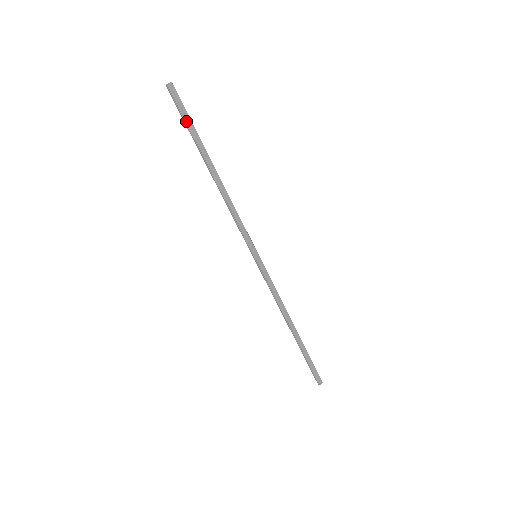
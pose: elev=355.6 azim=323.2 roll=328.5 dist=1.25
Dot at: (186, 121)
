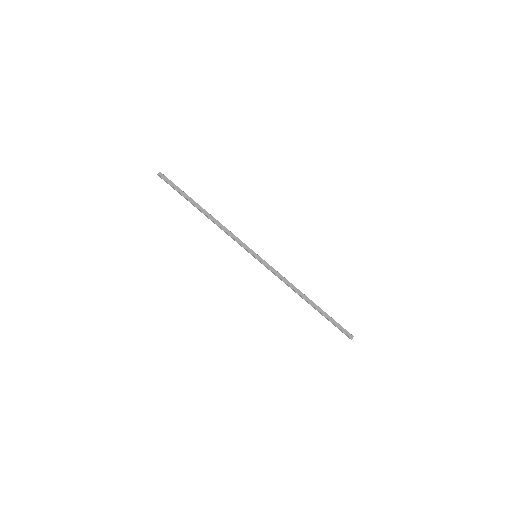
Dot at: (176, 189)
